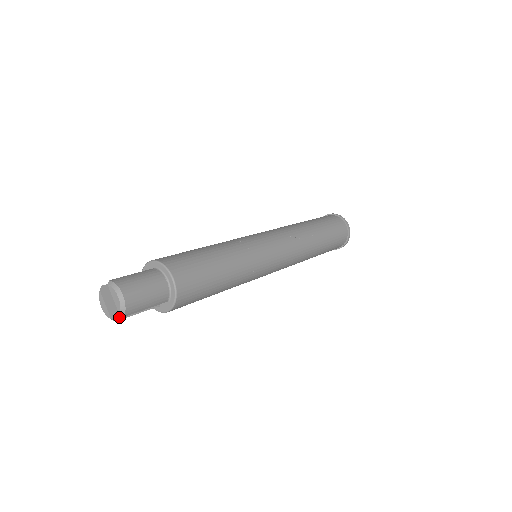
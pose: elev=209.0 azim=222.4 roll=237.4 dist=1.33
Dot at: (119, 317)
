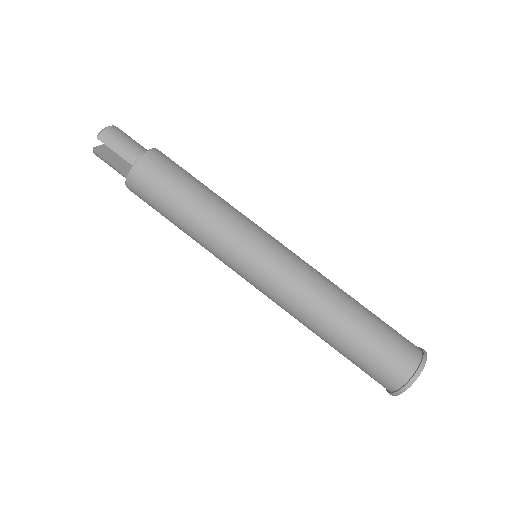
Dot at: (98, 152)
